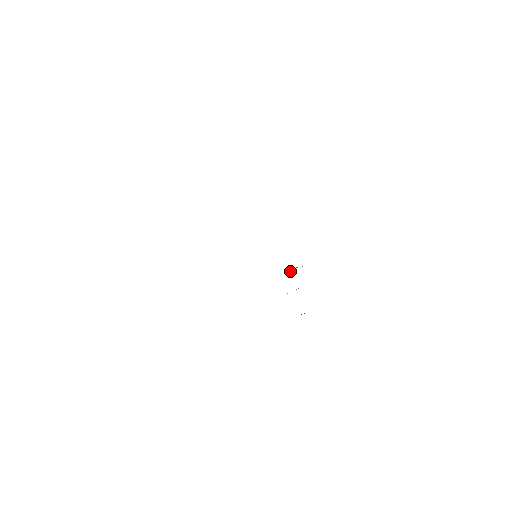
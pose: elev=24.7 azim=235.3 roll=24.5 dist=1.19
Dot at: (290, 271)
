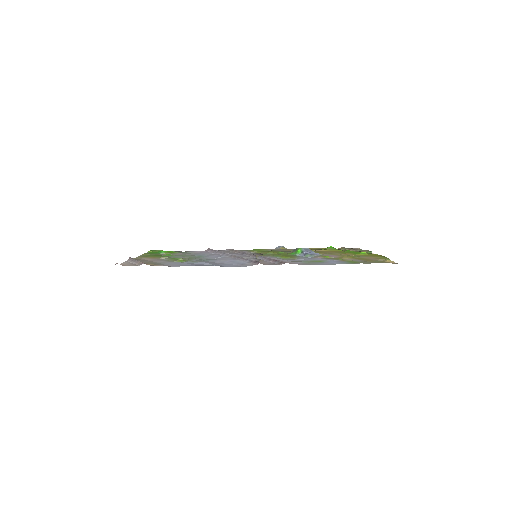
Dot at: (296, 249)
